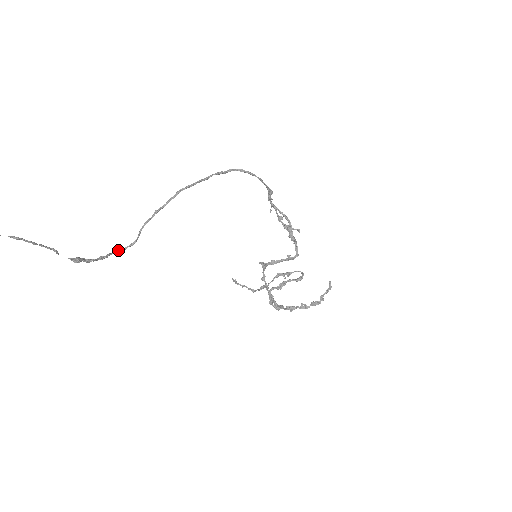
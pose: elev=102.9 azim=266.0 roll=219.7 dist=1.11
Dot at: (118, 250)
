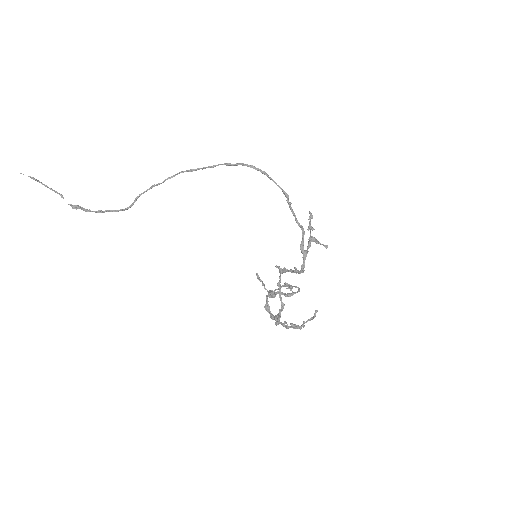
Dot at: (118, 210)
